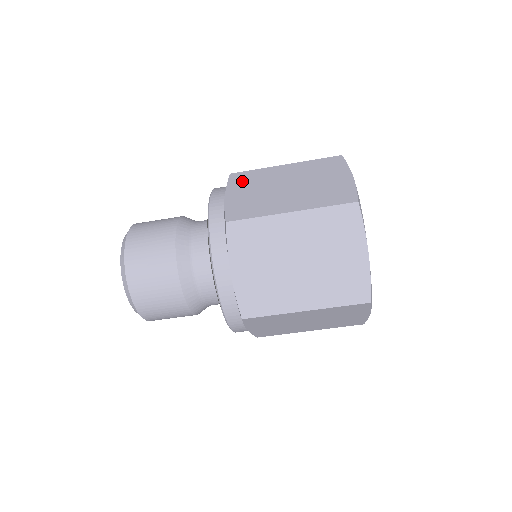
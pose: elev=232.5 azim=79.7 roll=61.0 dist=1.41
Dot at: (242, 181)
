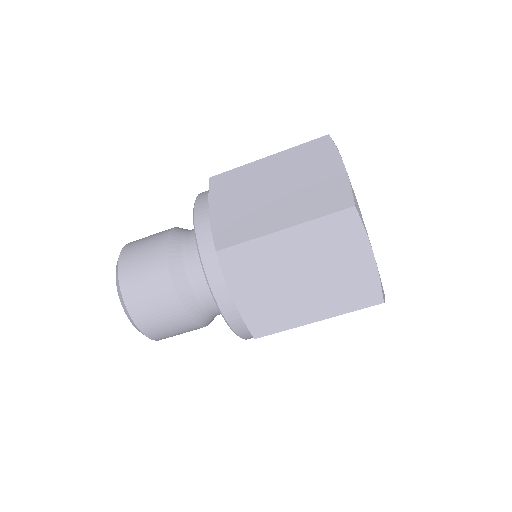
Dot at: (224, 188)
